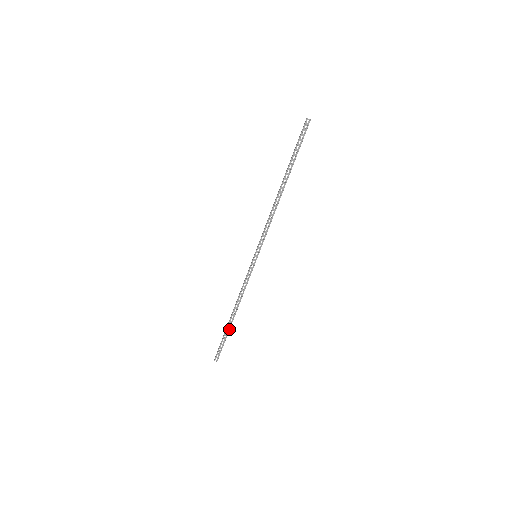
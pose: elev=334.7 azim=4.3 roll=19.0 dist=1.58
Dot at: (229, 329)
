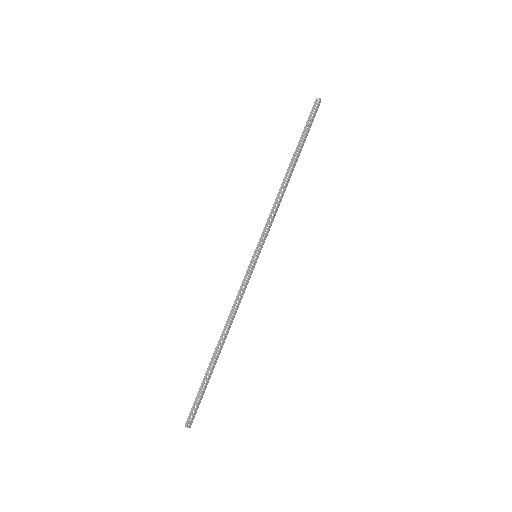
Dot at: (211, 368)
